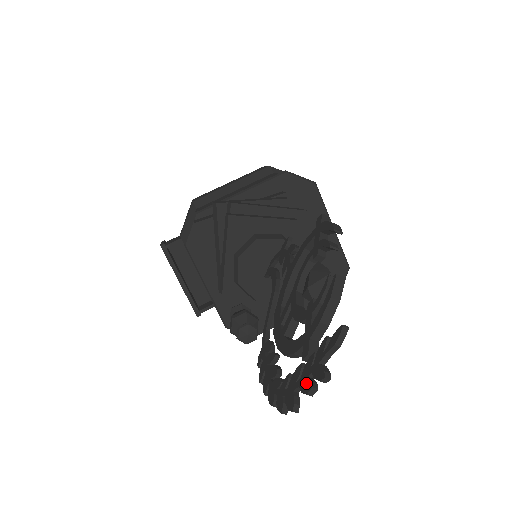
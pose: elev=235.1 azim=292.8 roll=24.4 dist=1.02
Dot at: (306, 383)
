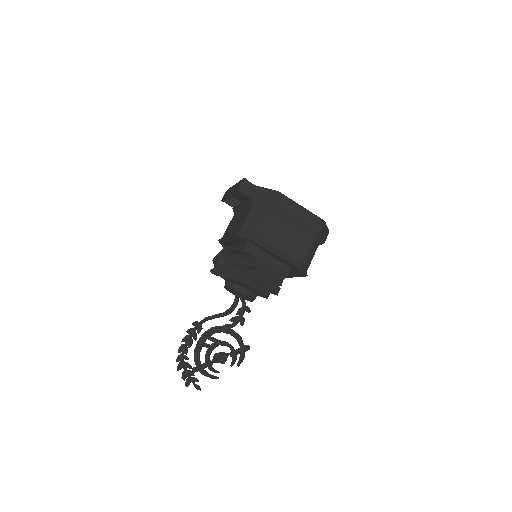
Dot at: (185, 375)
